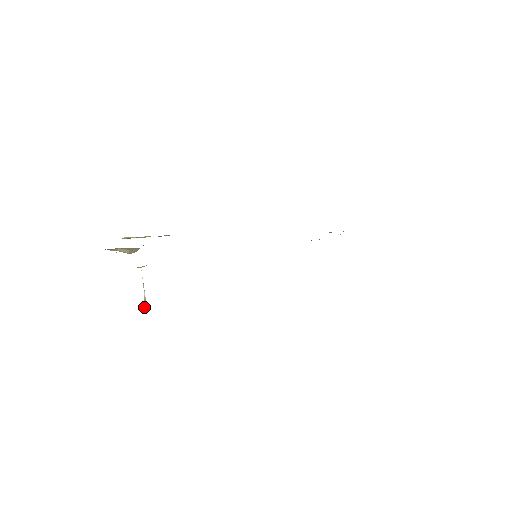
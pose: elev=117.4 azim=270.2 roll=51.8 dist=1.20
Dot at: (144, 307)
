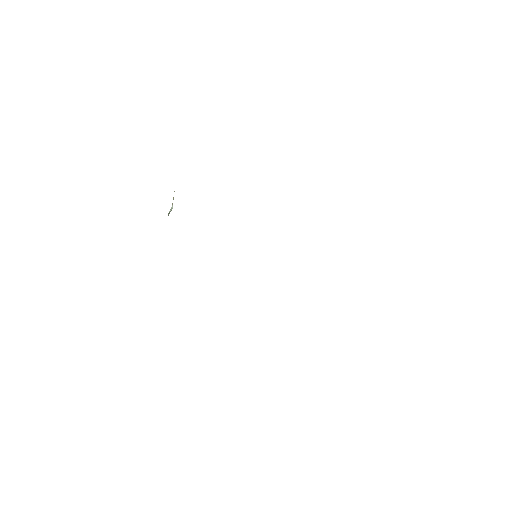
Dot at: (170, 211)
